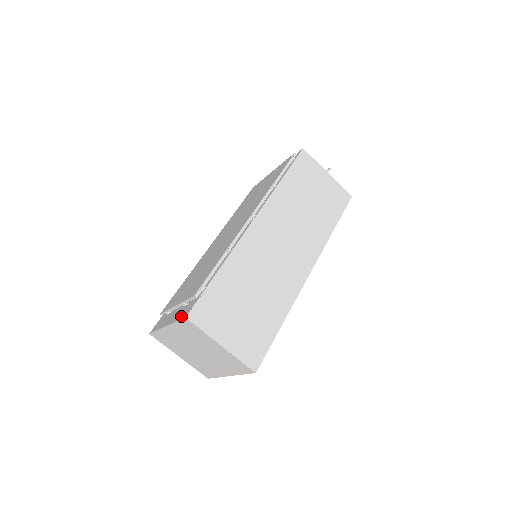
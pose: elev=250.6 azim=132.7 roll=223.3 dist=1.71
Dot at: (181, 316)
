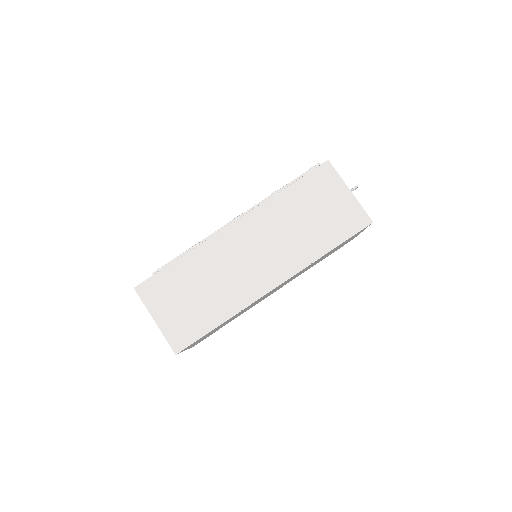
Dot at: occluded
